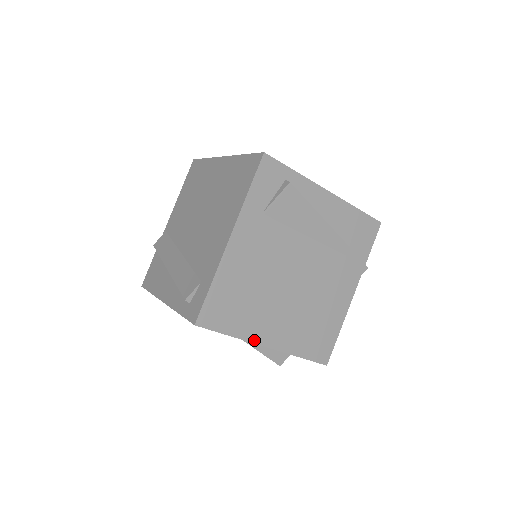
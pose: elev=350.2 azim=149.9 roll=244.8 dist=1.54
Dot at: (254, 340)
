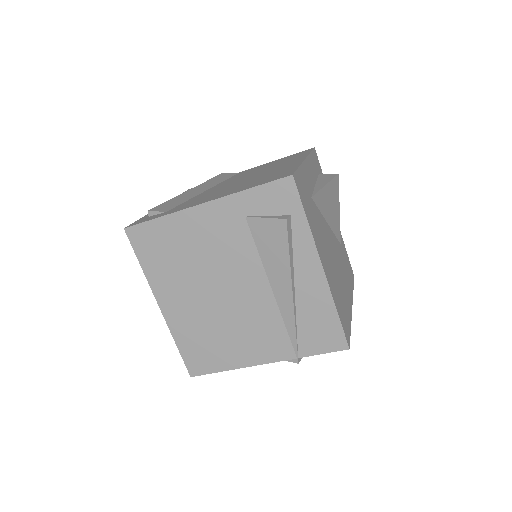
Dot at: (154, 290)
